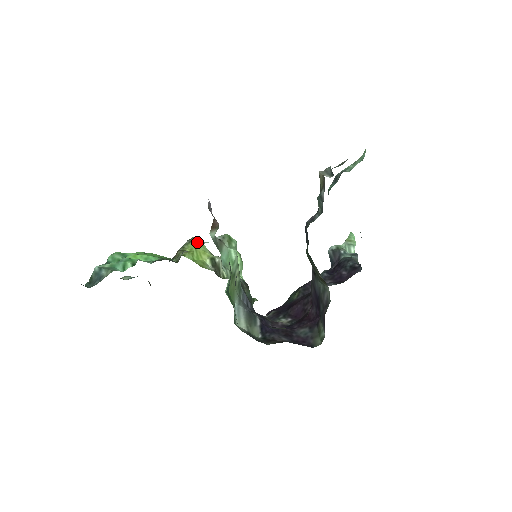
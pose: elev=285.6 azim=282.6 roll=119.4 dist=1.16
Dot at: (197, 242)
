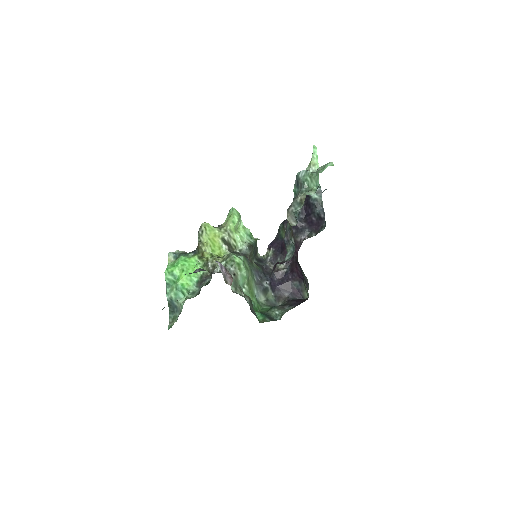
Dot at: (207, 230)
